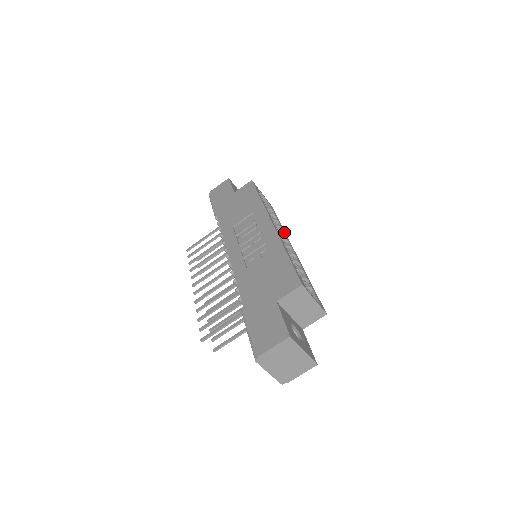
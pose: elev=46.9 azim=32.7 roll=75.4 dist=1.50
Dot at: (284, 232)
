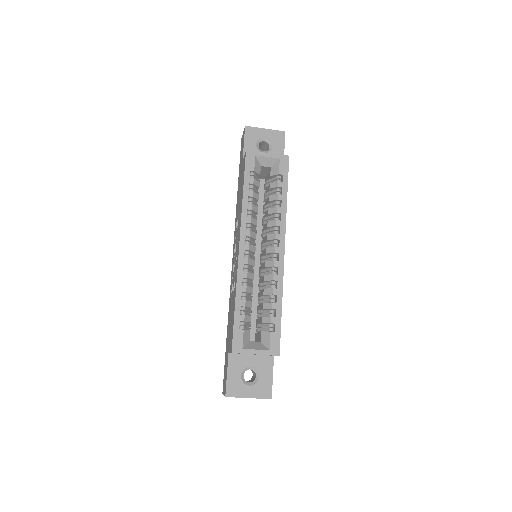
Dot at: (280, 220)
